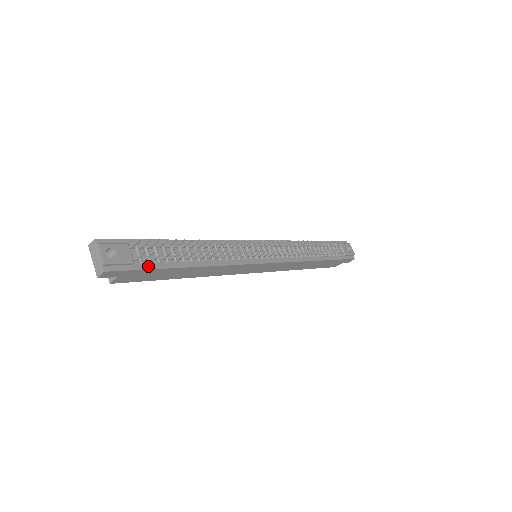
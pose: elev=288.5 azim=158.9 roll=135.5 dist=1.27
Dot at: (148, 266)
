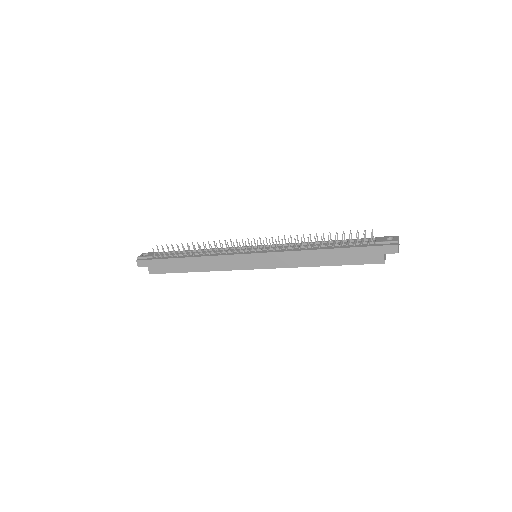
Dot at: (159, 258)
